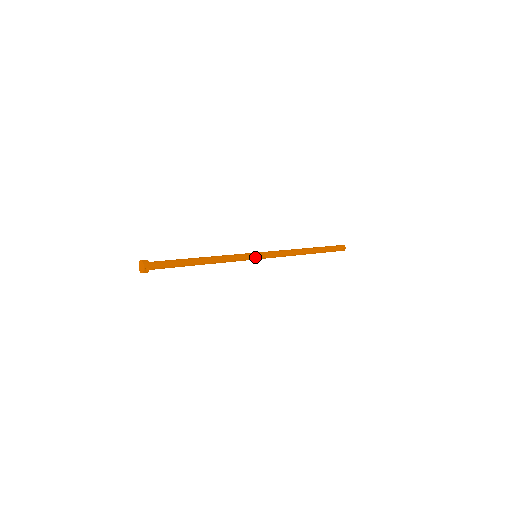
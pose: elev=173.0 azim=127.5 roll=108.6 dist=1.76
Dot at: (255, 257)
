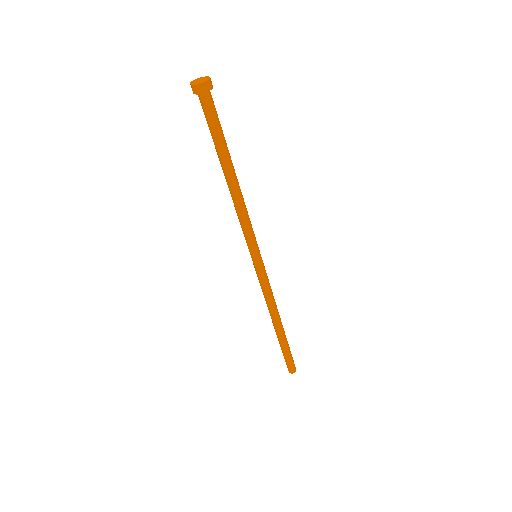
Dot at: (258, 250)
